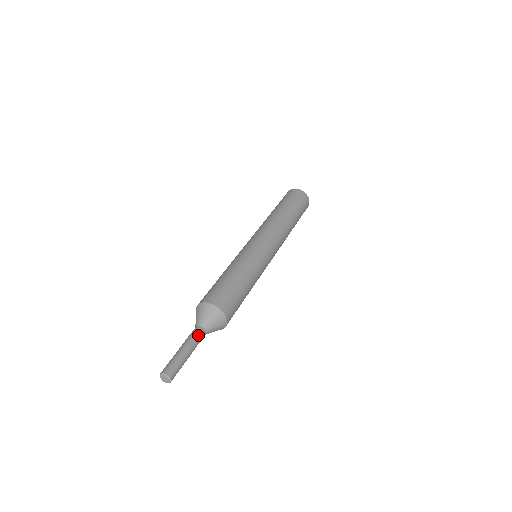
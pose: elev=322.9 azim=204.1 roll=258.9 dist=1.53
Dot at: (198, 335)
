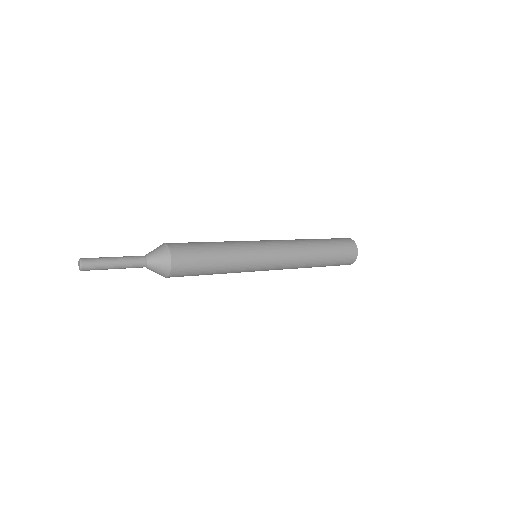
Dot at: (136, 258)
